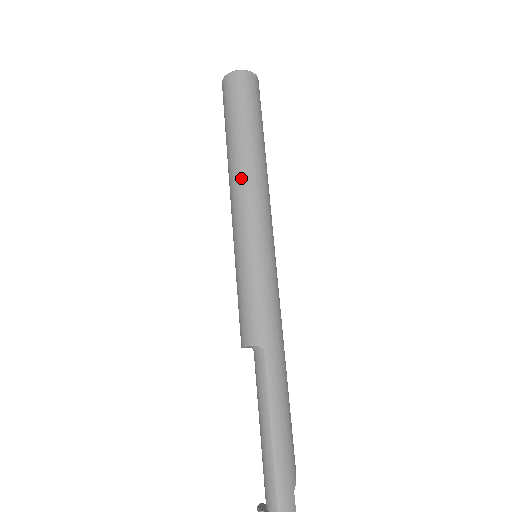
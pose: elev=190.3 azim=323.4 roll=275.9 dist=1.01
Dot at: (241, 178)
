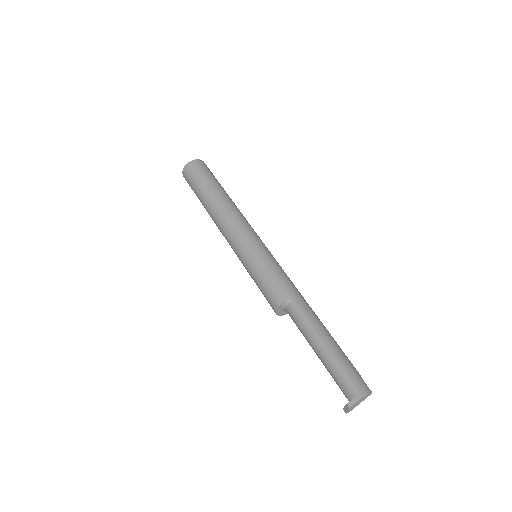
Dot at: (224, 214)
